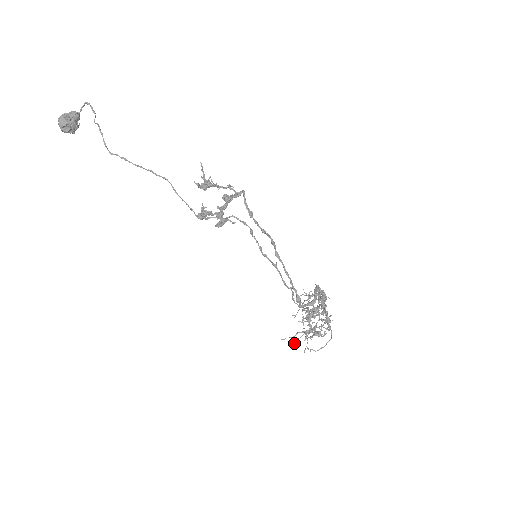
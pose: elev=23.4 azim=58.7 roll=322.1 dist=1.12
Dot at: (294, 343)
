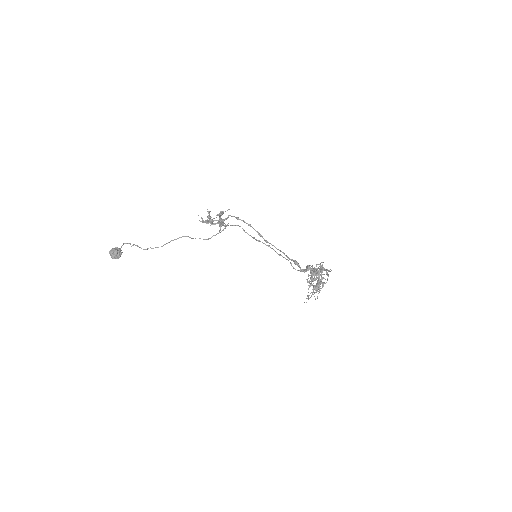
Dot at: (310, 285)
